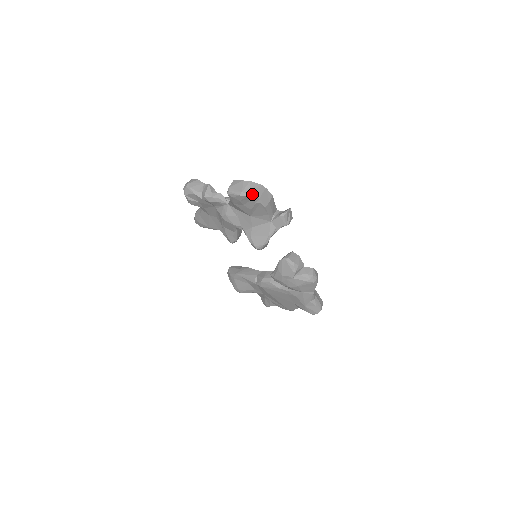
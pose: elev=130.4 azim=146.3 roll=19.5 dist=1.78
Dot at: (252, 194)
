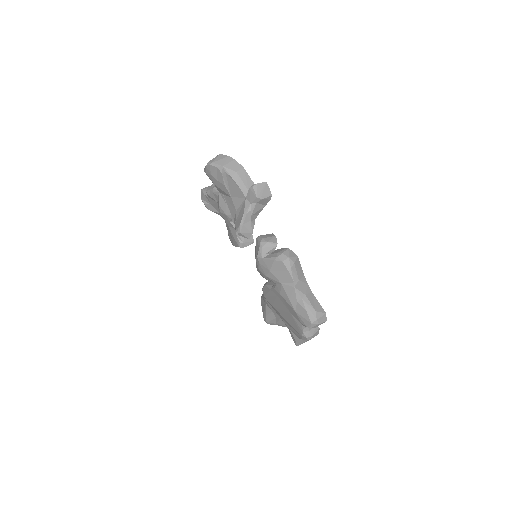
Dot at: (216, 162)
